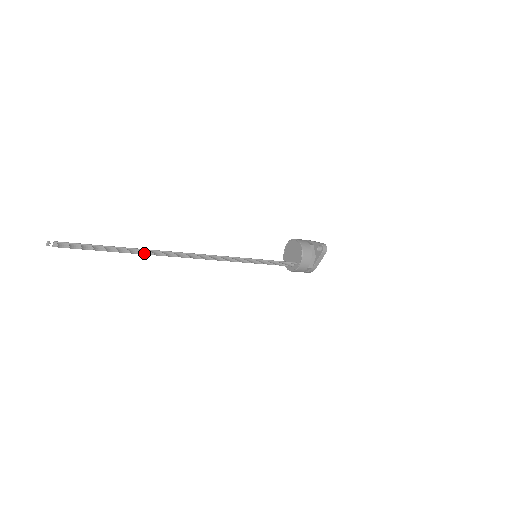
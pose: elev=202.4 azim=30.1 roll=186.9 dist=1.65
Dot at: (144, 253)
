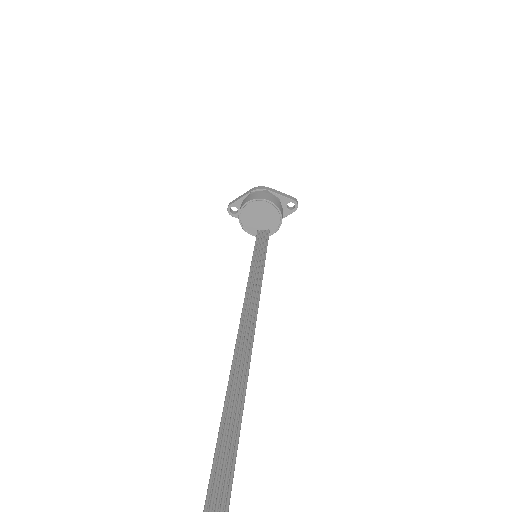
Dot at: (233, 389)
